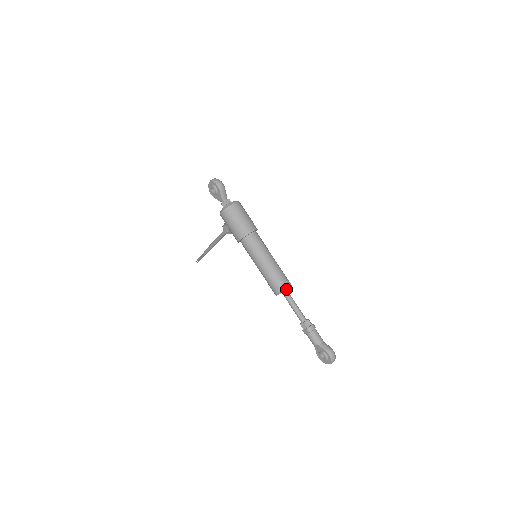
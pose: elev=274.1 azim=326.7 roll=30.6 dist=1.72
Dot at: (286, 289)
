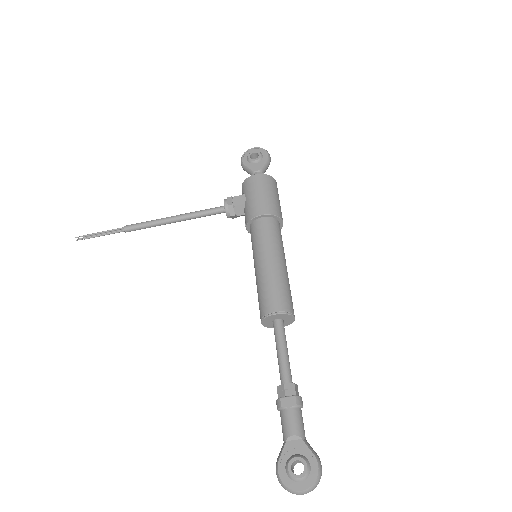
Dot at: (293, 315)
